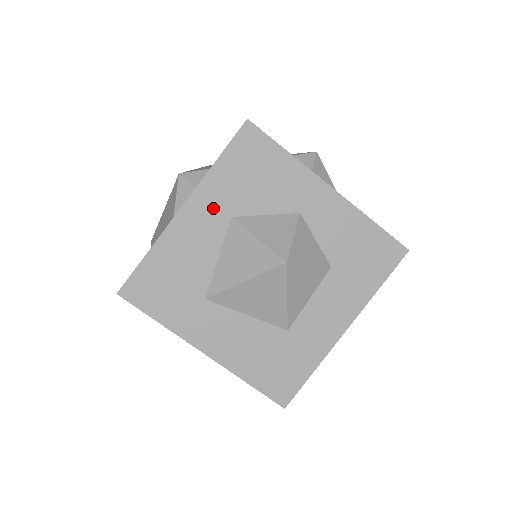
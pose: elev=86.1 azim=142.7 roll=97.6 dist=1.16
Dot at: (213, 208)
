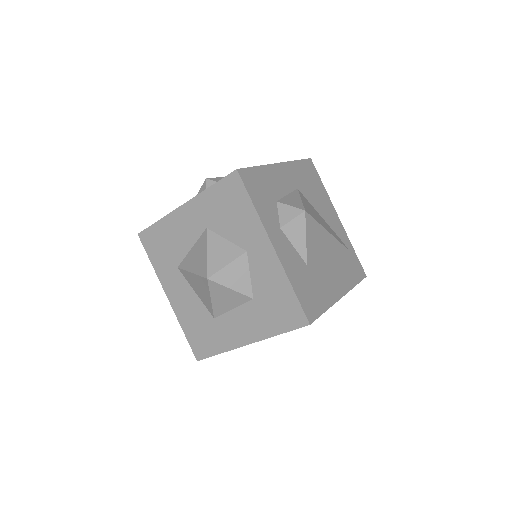
Dot at: (198, 216)
